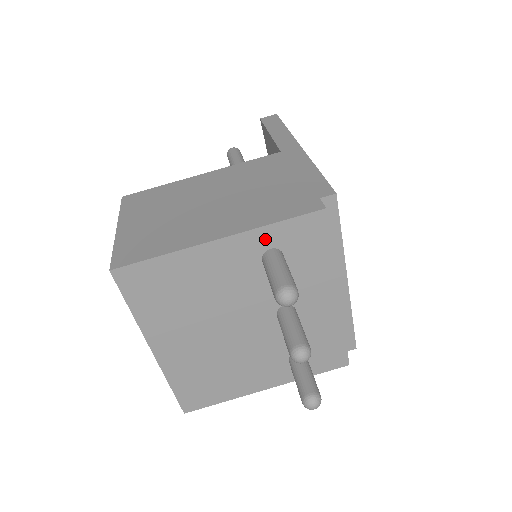
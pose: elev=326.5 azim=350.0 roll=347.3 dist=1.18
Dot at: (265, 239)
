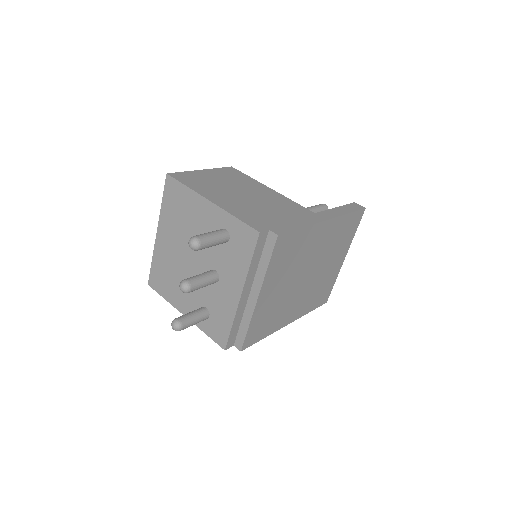
Dot at: (227, 221)
